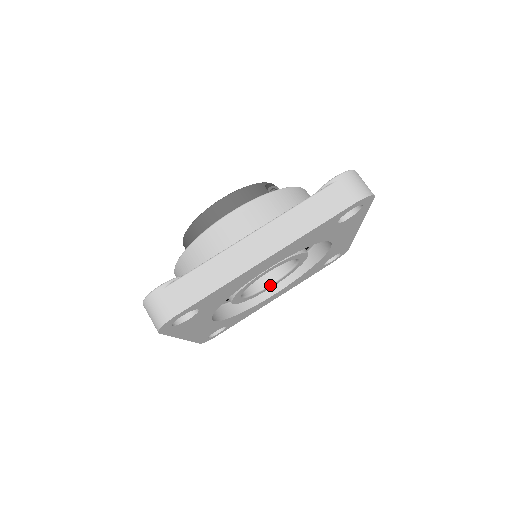
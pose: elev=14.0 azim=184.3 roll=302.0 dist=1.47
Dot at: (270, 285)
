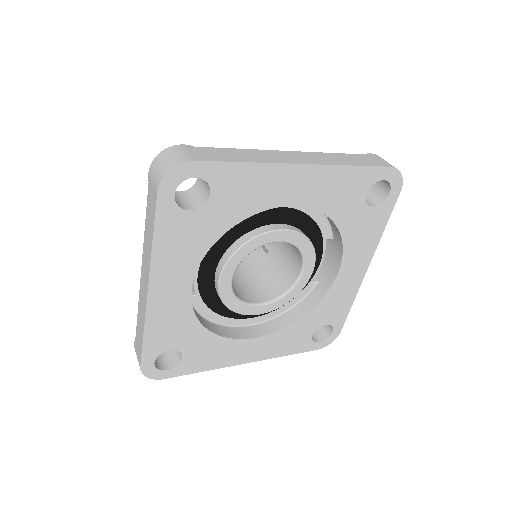
Dot at: (301, 273)
